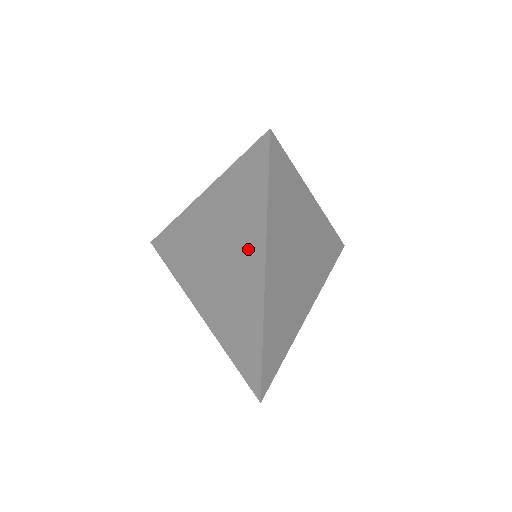
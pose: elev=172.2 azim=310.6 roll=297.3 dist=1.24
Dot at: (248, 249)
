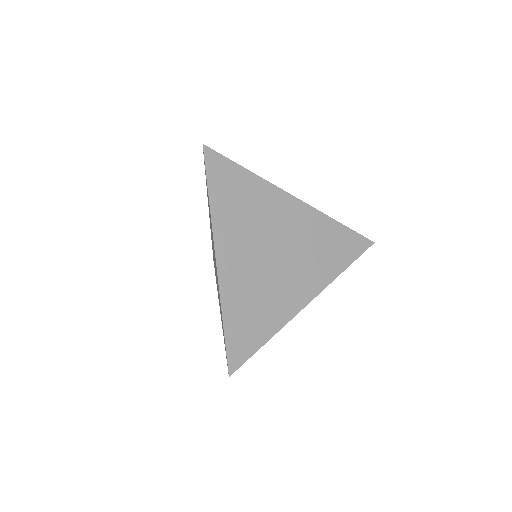
Dot at: (213, 244)
